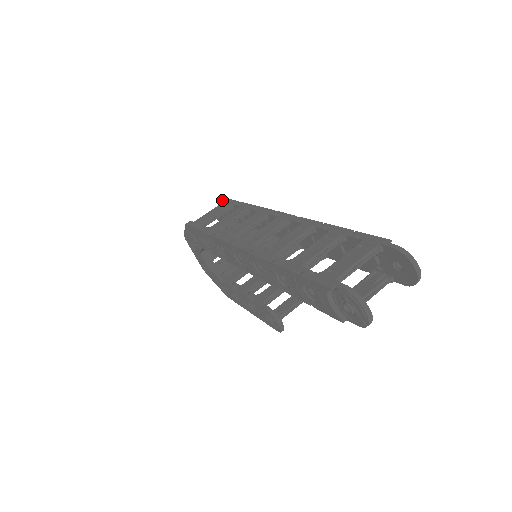
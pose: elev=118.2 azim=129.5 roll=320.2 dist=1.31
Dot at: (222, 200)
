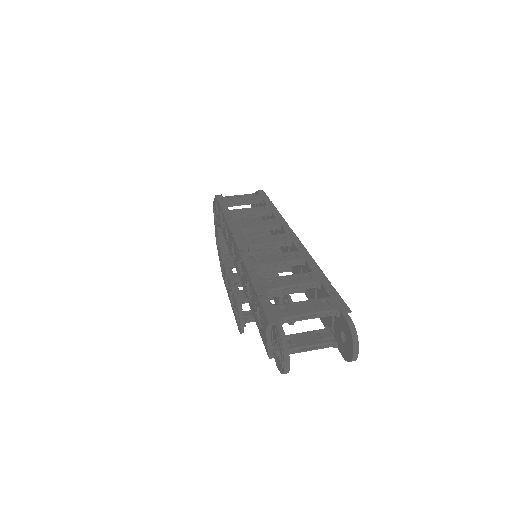
Dot at: (259, 190)
